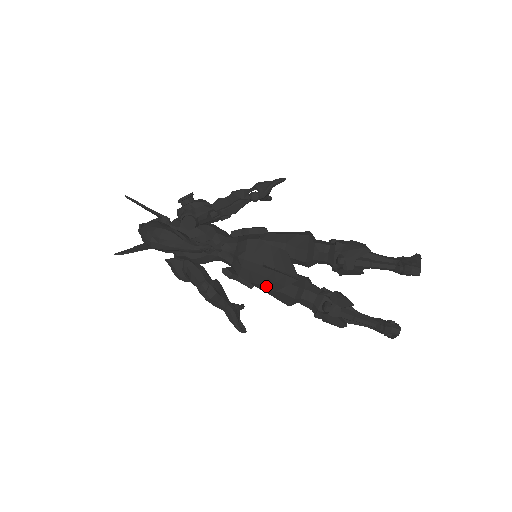
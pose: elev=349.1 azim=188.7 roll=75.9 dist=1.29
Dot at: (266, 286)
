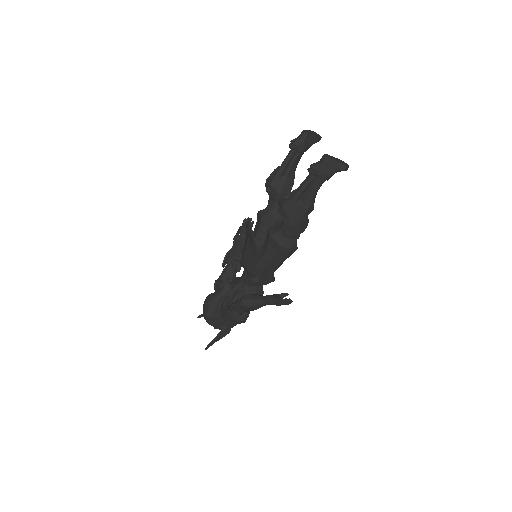
Dot at: (255, 252)
